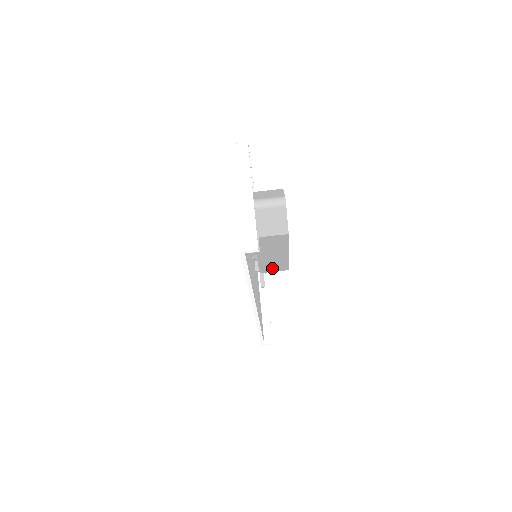
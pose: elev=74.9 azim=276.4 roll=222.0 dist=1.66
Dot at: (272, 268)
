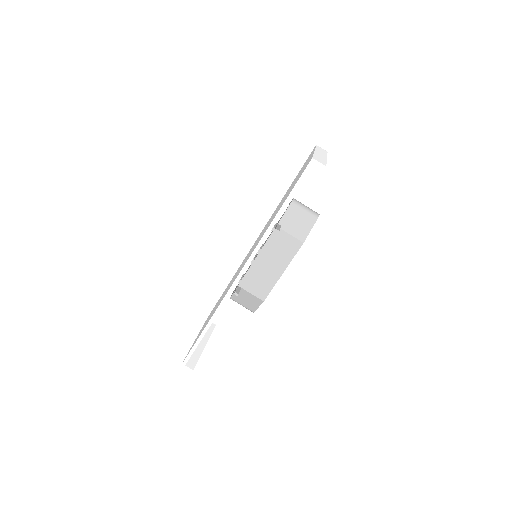
Dot at: (253, 286)
